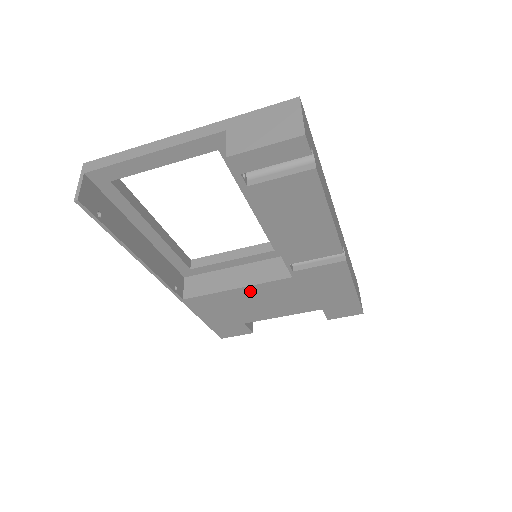
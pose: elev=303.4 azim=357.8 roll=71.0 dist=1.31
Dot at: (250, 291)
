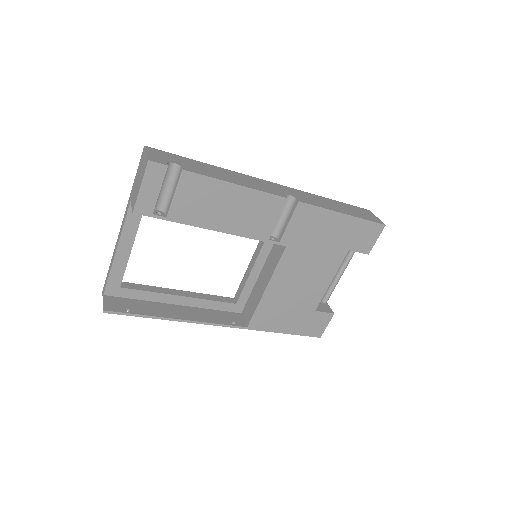
Dot at: (277, 282)
